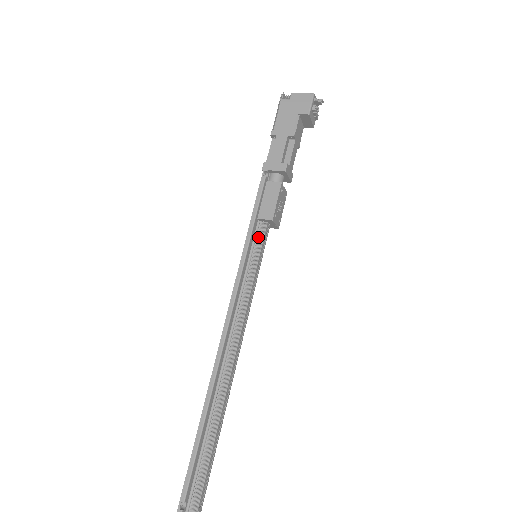
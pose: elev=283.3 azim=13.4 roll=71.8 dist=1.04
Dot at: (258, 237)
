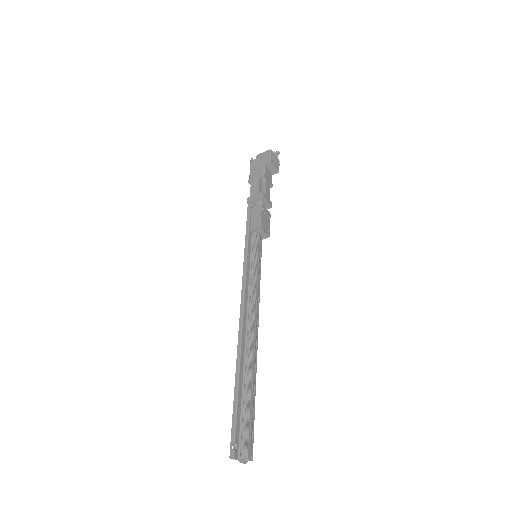
Dot at: (254, 243)
